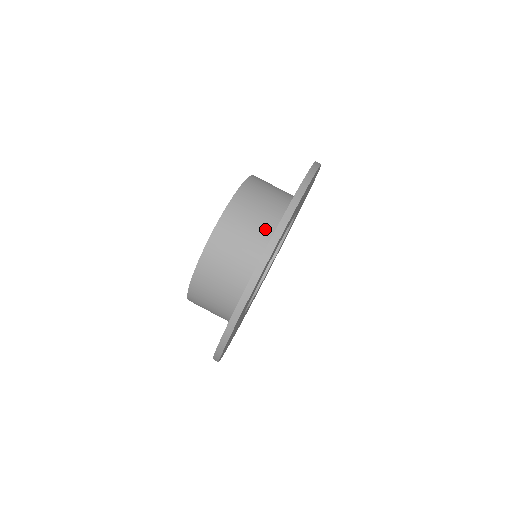
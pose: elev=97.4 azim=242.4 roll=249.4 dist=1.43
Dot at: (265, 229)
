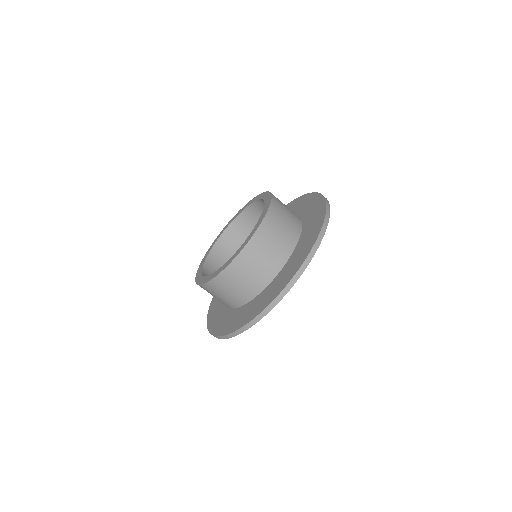
Dot at: (294, 230)
